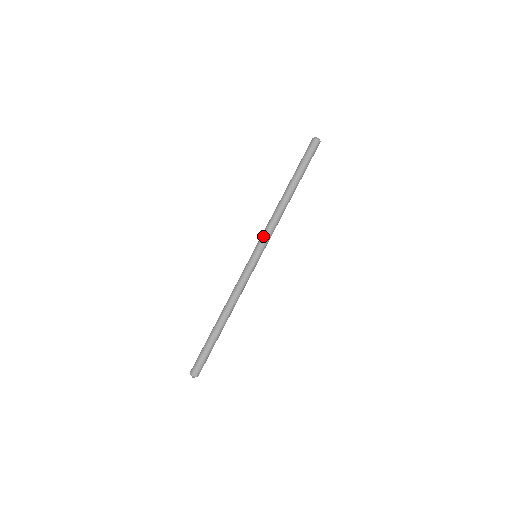
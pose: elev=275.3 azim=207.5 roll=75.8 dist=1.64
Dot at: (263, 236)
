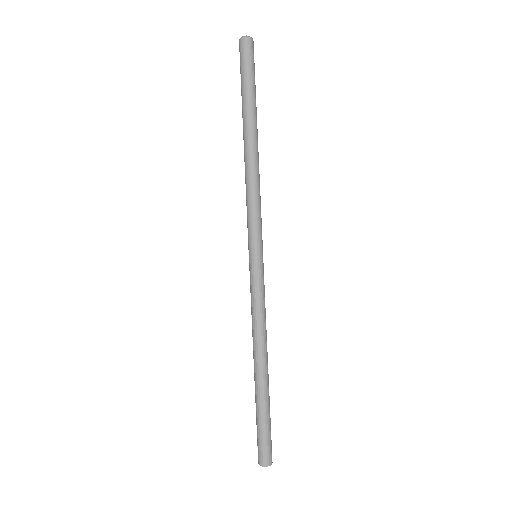
Dot at: (247, 223)
